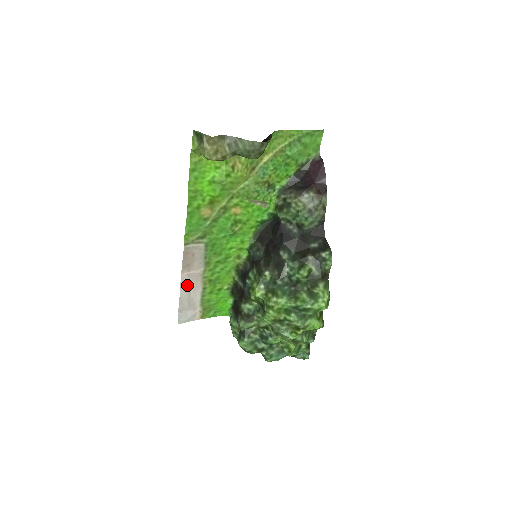
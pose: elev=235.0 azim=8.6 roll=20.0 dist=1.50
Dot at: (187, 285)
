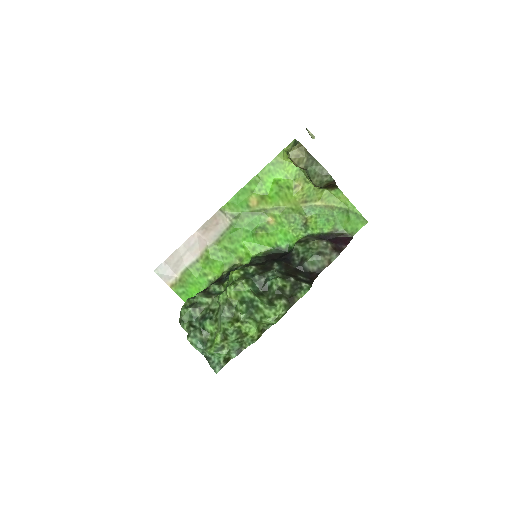
Dot at: (191, 245)
